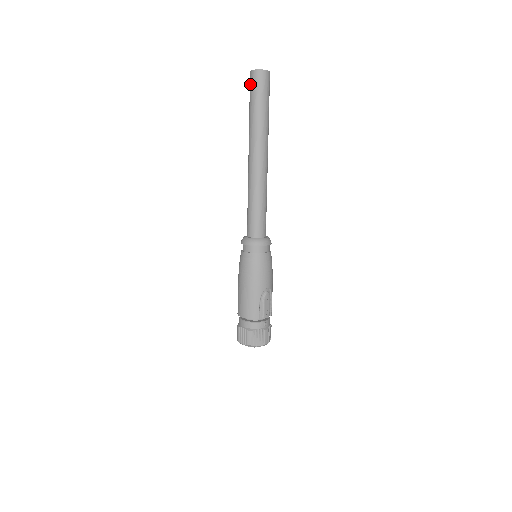
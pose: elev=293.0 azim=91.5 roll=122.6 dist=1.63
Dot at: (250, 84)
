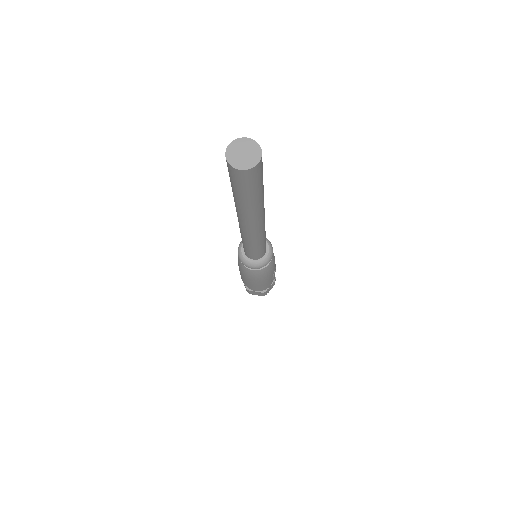
Dot at: (235, 179)
